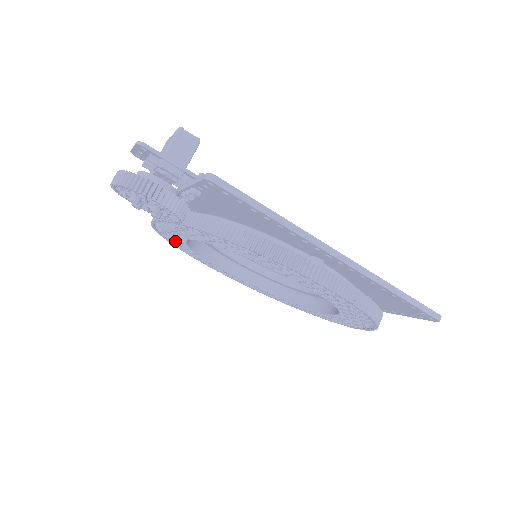
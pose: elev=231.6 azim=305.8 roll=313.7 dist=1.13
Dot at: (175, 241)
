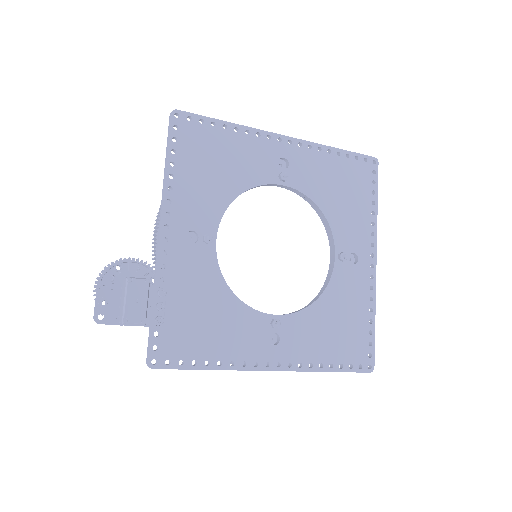
Dot at: occluded
